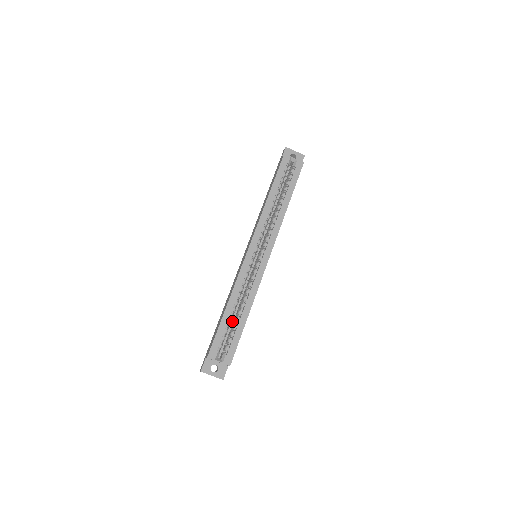
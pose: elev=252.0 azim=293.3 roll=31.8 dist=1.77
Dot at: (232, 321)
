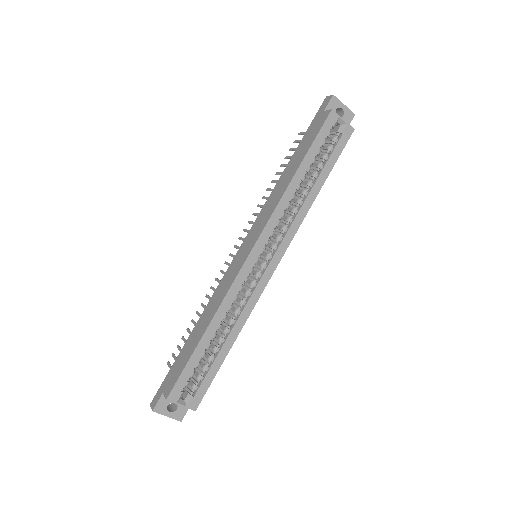
Dot at: occluded
